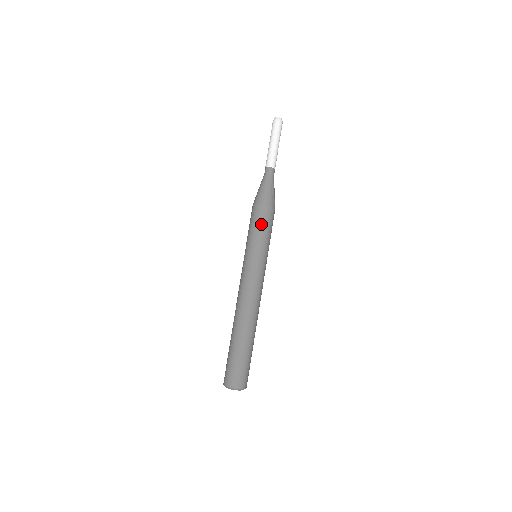
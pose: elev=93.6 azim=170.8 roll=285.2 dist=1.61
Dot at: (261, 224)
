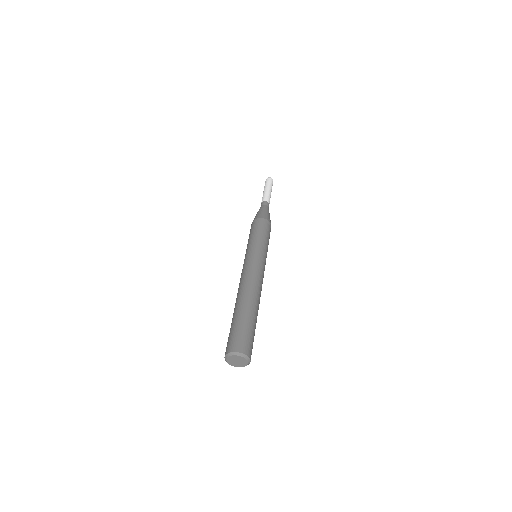
Dot at: (252, 231)
